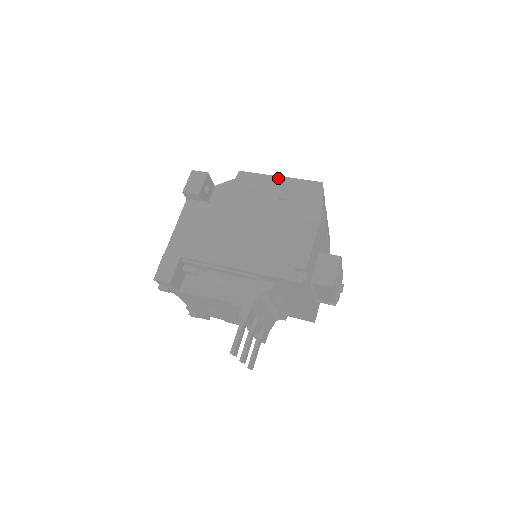
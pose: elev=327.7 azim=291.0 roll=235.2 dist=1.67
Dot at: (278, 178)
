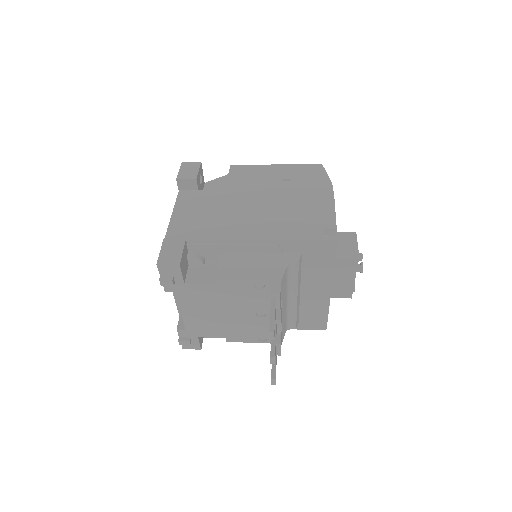
Dot at: (275, 165)
